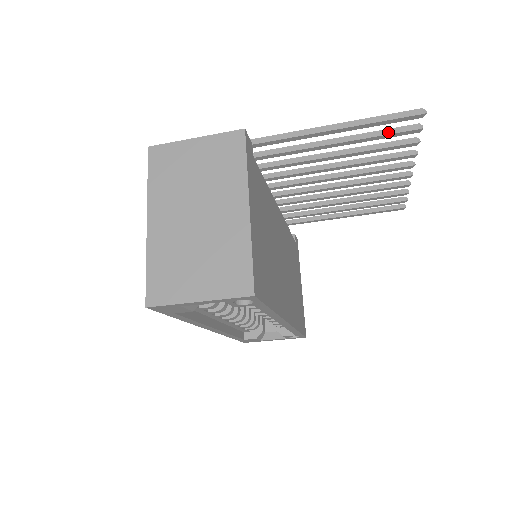
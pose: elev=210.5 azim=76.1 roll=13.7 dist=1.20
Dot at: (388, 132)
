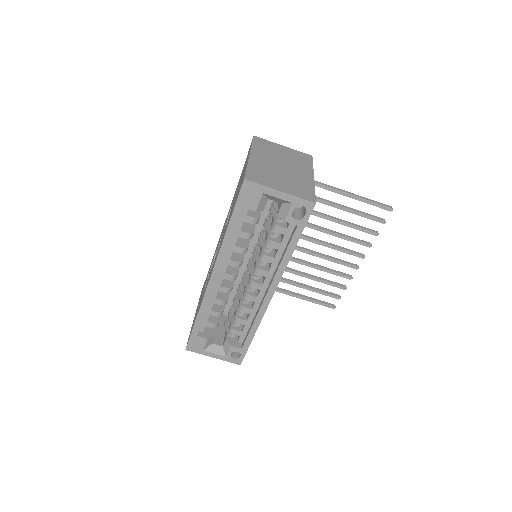
Dot at: (368, 214)
